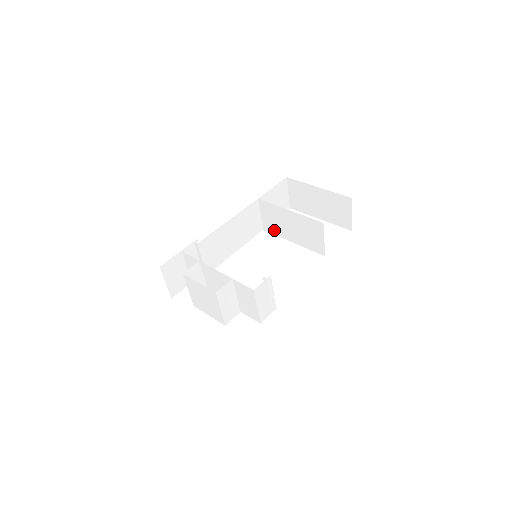
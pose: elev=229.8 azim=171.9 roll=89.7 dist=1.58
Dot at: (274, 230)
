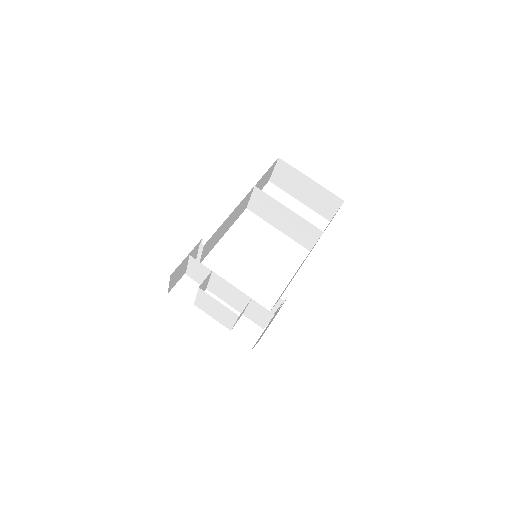
Dot at: (261, 214)
